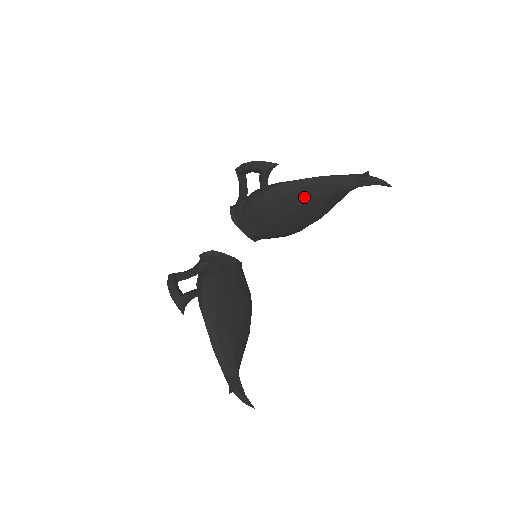
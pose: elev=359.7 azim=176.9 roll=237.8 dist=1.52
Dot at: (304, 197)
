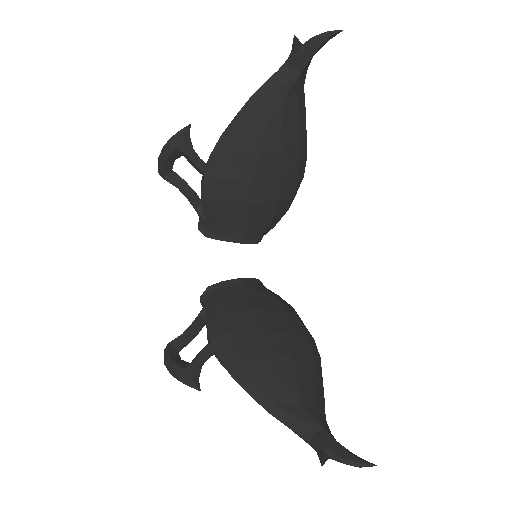
Dot at: (252, 140)
